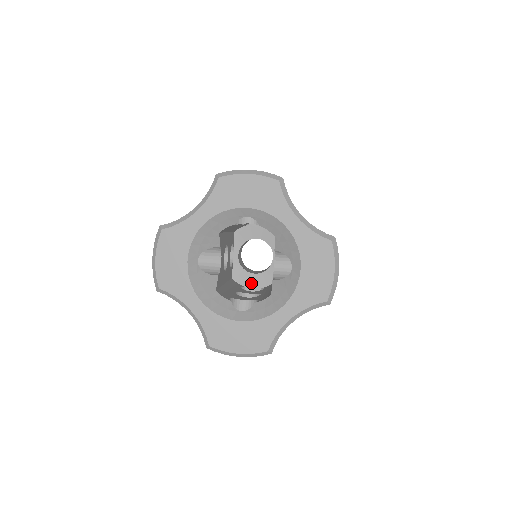
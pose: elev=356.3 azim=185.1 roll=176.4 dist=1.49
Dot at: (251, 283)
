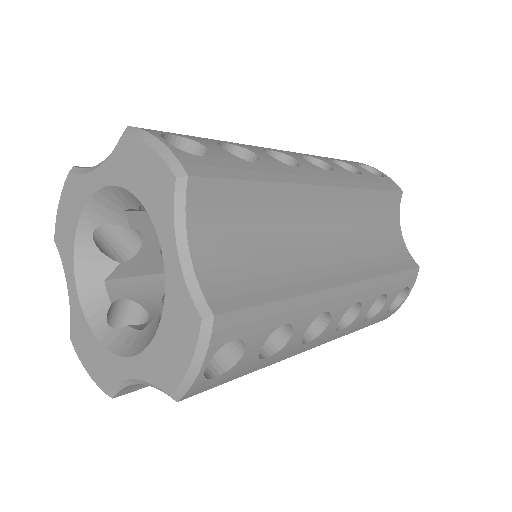
Dot at: occluded
